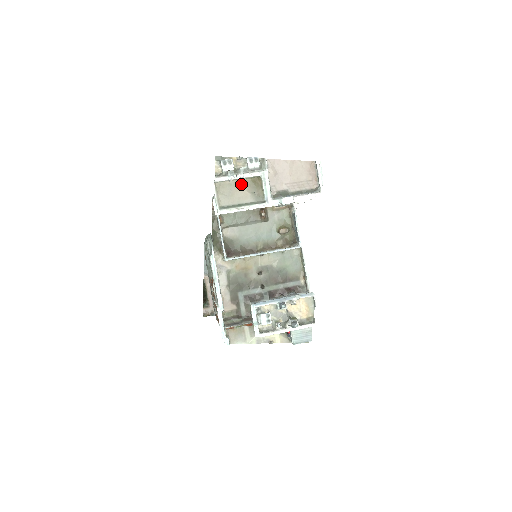
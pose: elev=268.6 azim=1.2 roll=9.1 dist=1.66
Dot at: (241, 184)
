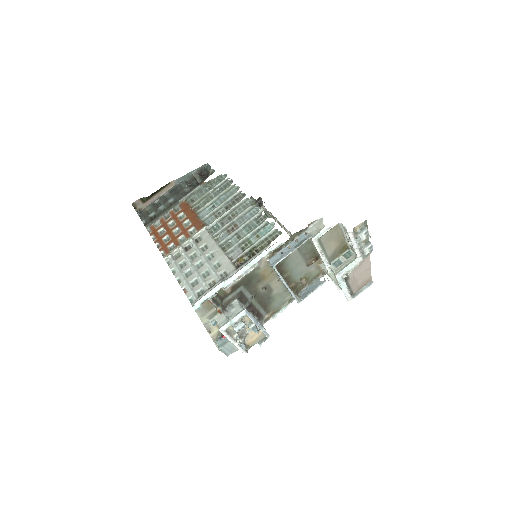
Dot at: (340, 240)
